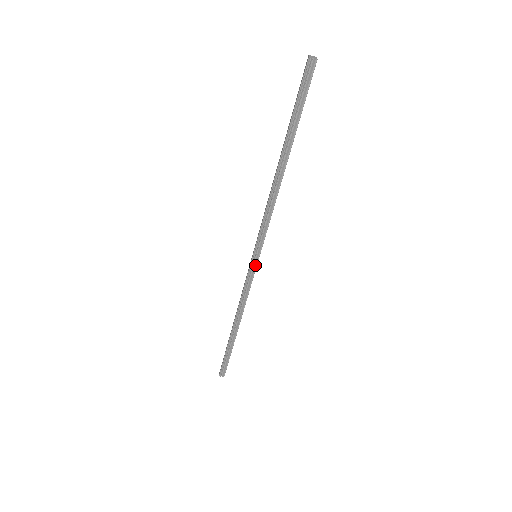
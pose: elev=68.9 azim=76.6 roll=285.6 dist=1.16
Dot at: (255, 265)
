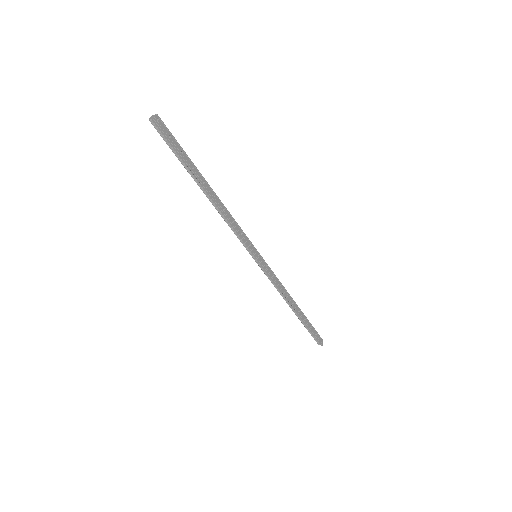
Dot at: (260, 263)
